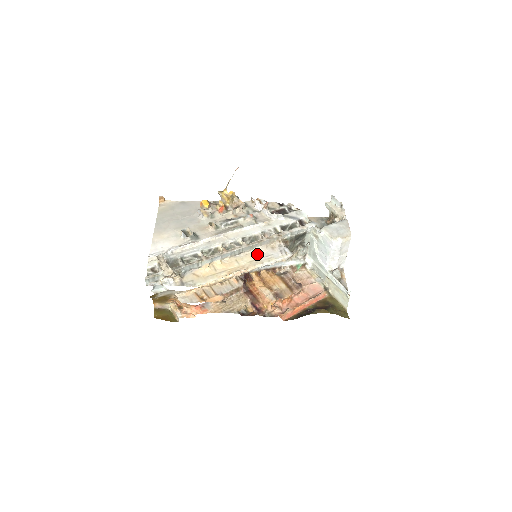
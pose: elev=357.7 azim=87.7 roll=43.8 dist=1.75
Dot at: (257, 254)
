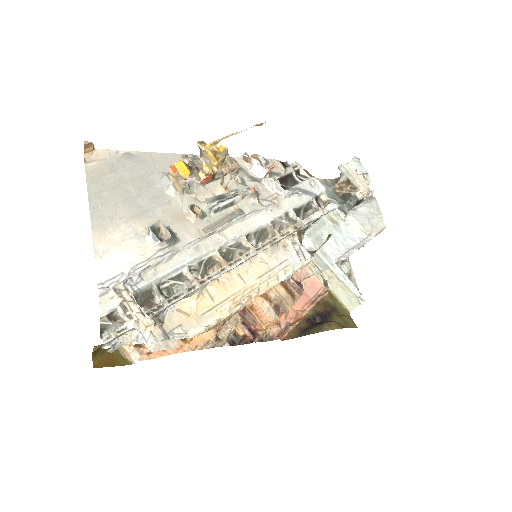
Dot at: (266, 260)
